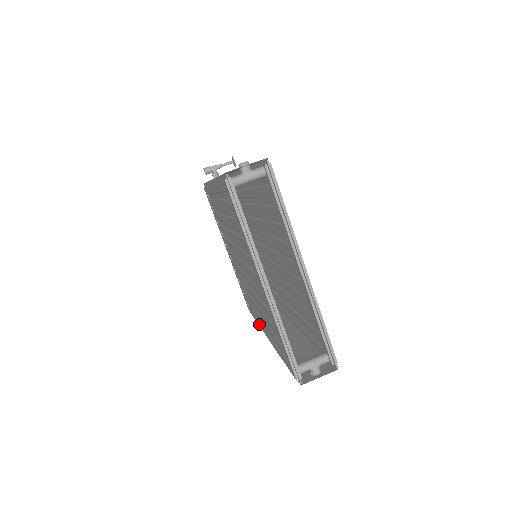
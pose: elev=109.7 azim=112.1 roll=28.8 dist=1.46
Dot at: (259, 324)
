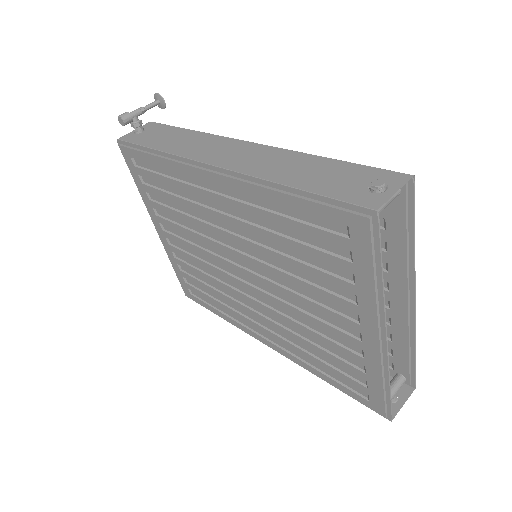
Dot at: (237, 325)
